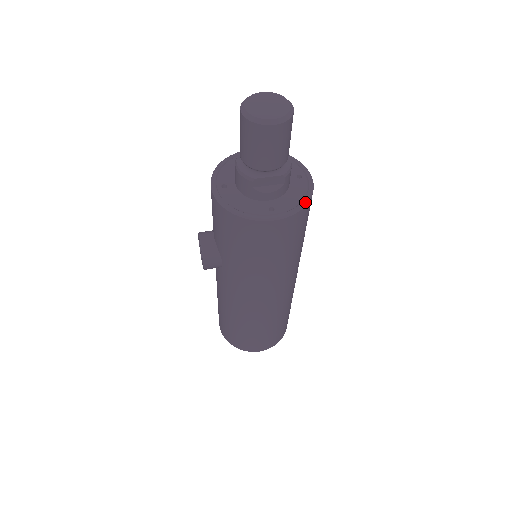
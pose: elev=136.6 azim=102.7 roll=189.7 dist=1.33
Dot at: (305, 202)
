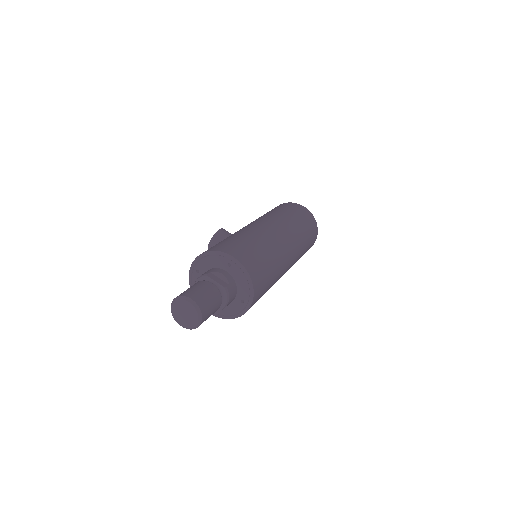
Dot at: (230, 318)
